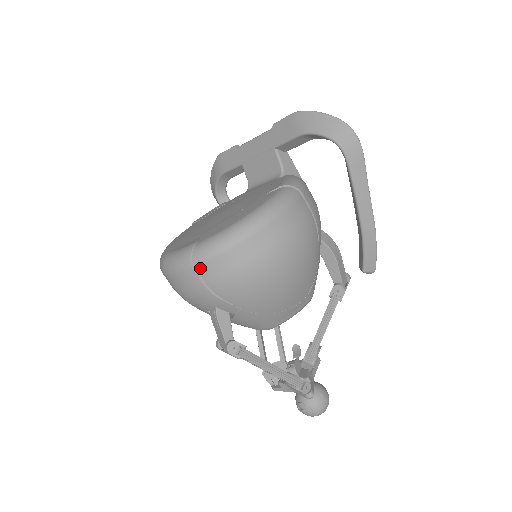
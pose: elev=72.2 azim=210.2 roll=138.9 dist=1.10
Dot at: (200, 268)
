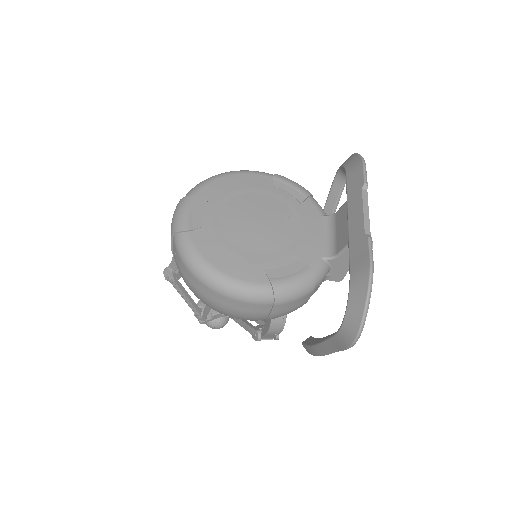
Dot at: (174, 243)
